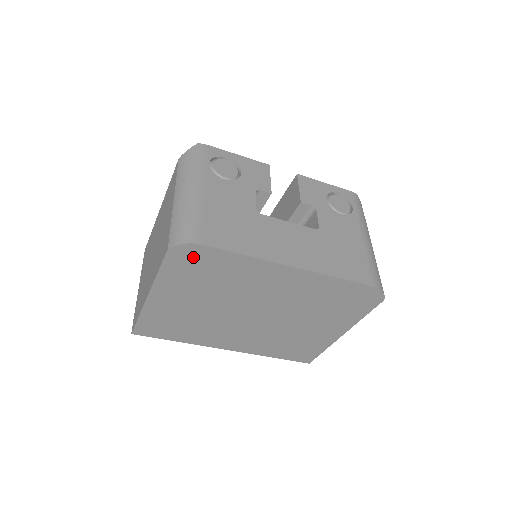
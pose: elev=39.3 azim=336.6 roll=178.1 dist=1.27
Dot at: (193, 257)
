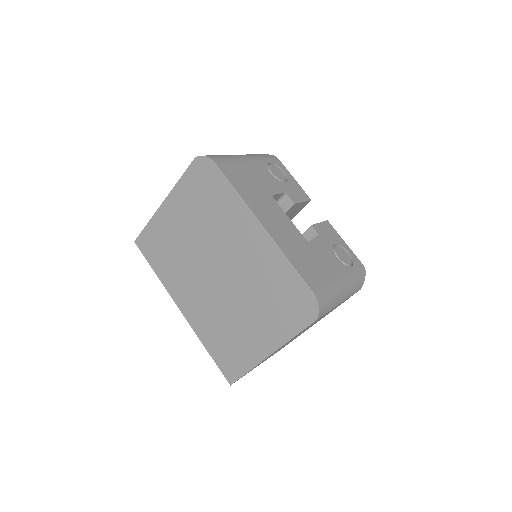
Dot at: (206, 174)
